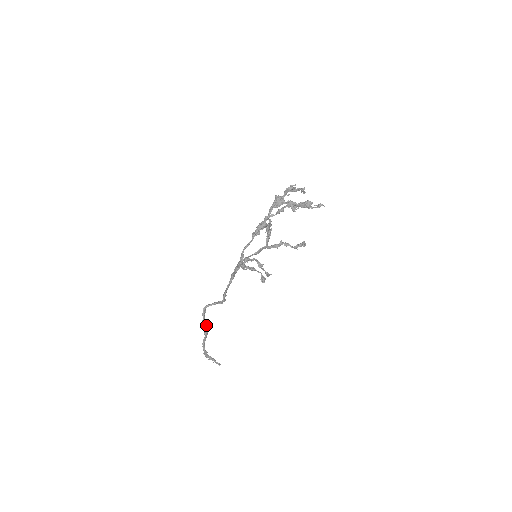
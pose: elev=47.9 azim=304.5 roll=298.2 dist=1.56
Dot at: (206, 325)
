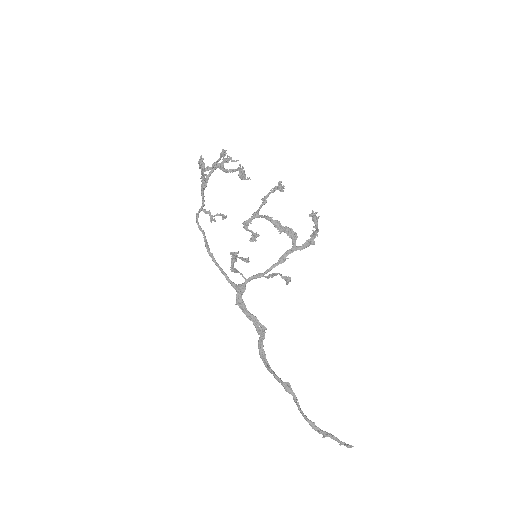
Dot at: (272, 372)
